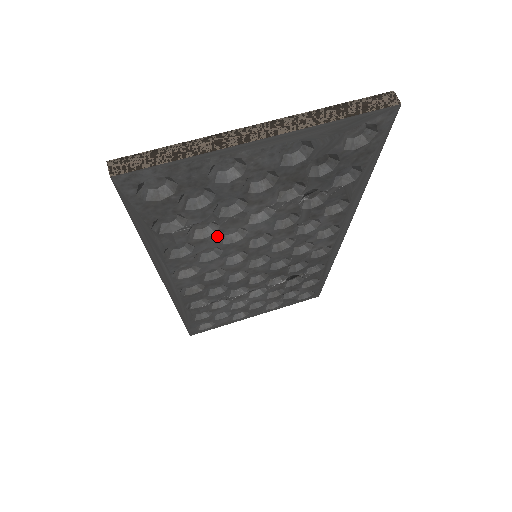
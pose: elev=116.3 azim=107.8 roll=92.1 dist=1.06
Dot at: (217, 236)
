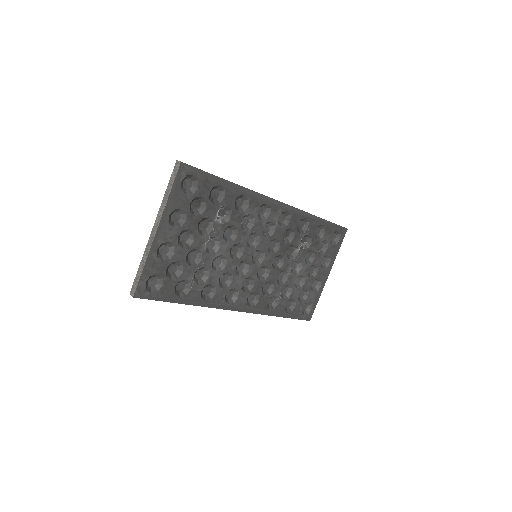
Dot at: (213, 271)
